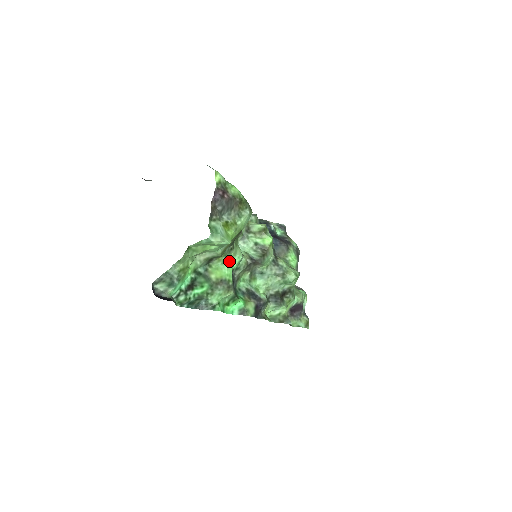
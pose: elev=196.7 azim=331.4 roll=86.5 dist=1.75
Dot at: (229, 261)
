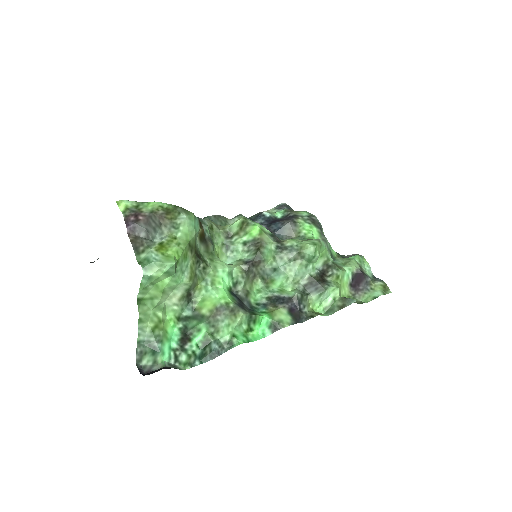
Dot at: (213, 282)
